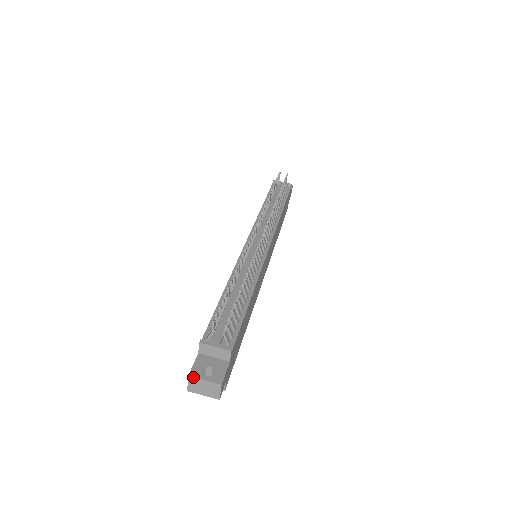
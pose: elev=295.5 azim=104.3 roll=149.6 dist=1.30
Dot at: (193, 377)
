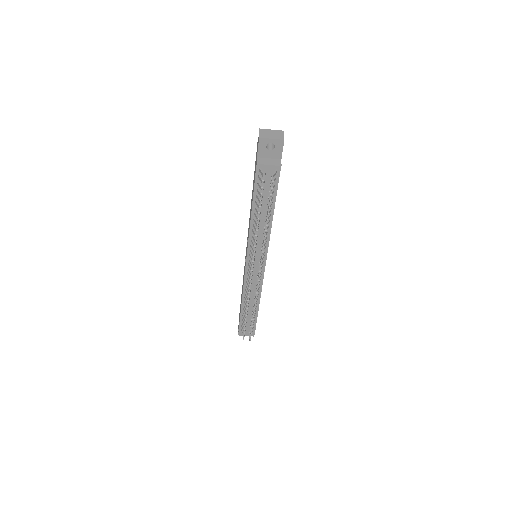
Dot at: occluded
